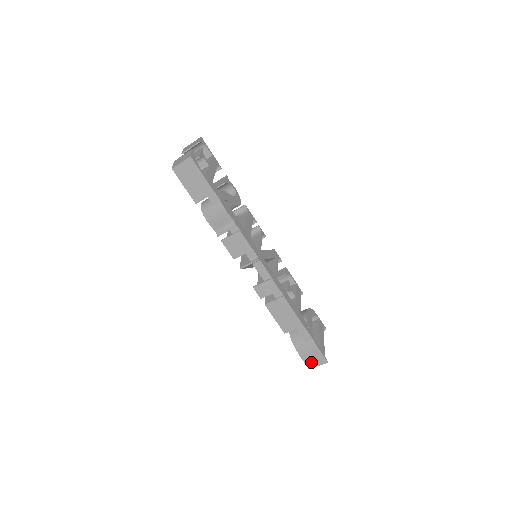
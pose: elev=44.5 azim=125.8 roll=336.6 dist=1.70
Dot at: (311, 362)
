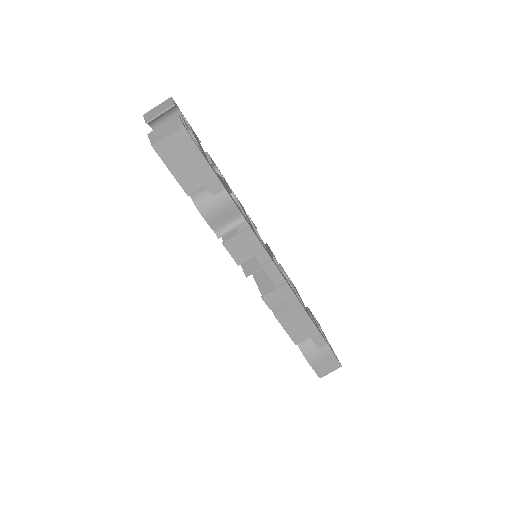
Dot at: (323, 370)
